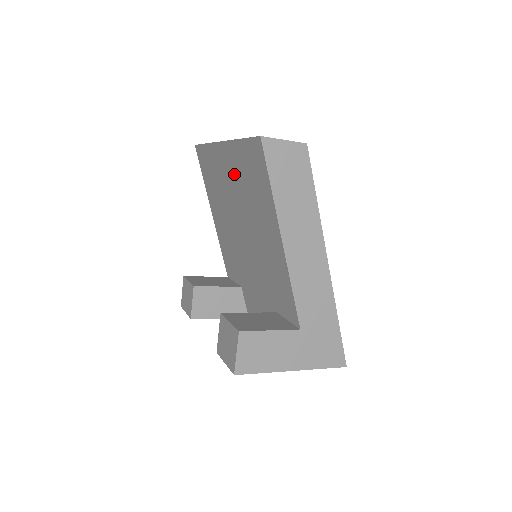
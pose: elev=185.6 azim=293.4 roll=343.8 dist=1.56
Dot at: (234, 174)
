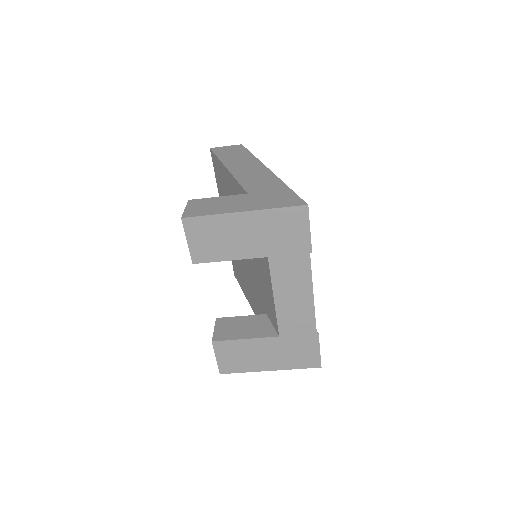
Dot at: occluded
